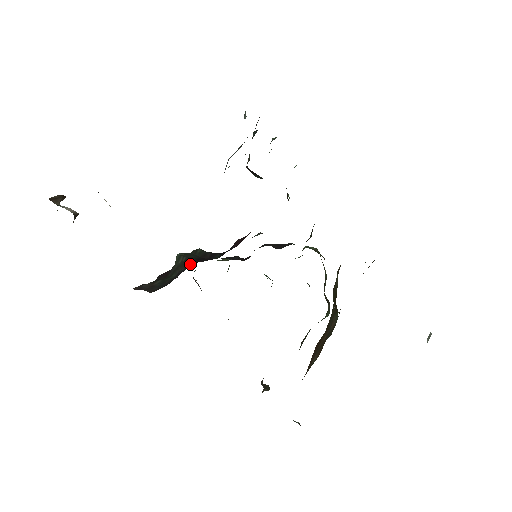
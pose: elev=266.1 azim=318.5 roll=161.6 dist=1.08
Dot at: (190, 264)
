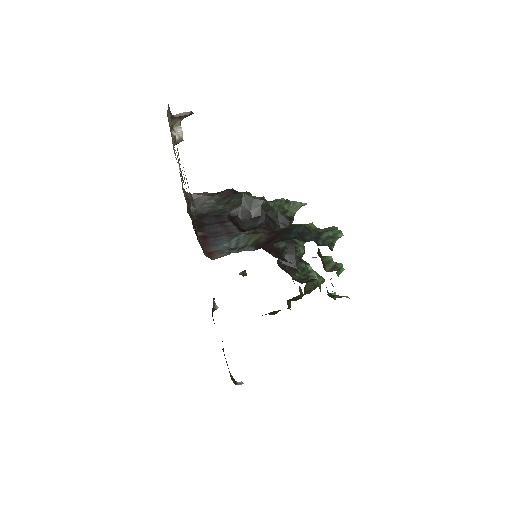
Dot at: (234, 212)
